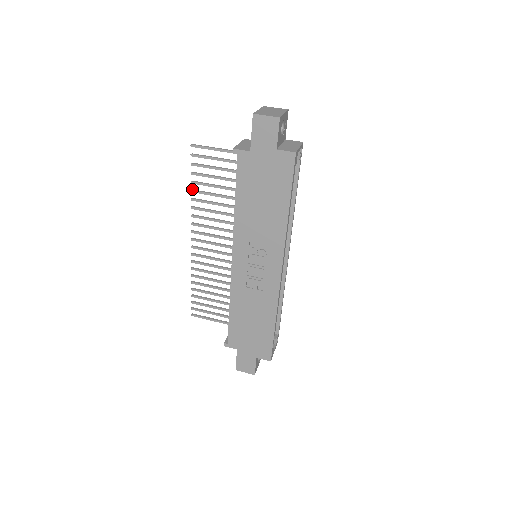
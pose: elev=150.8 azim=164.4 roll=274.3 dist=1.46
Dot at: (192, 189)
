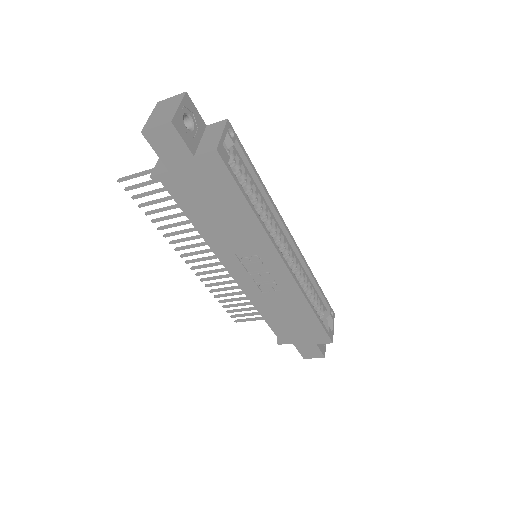
Dot at: (152, 220)
